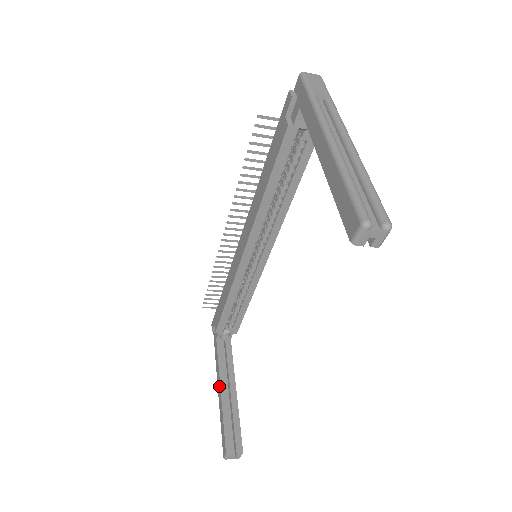
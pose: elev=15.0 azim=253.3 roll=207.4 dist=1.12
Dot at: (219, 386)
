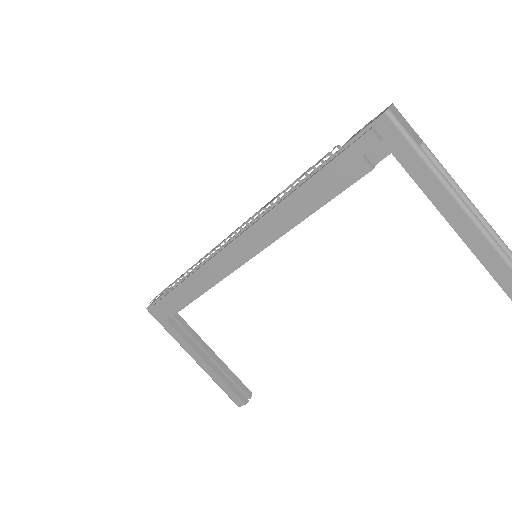
Dot at: (199, 359)
